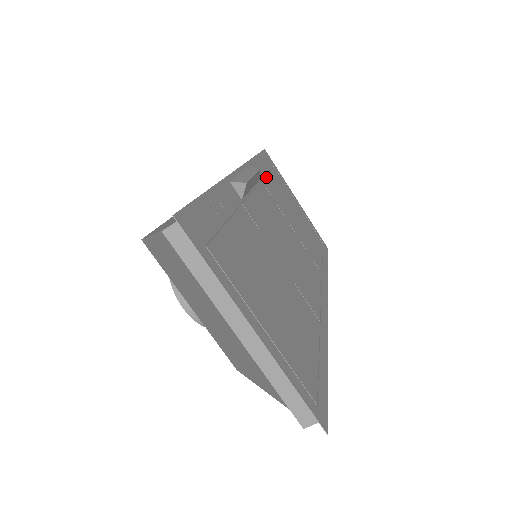
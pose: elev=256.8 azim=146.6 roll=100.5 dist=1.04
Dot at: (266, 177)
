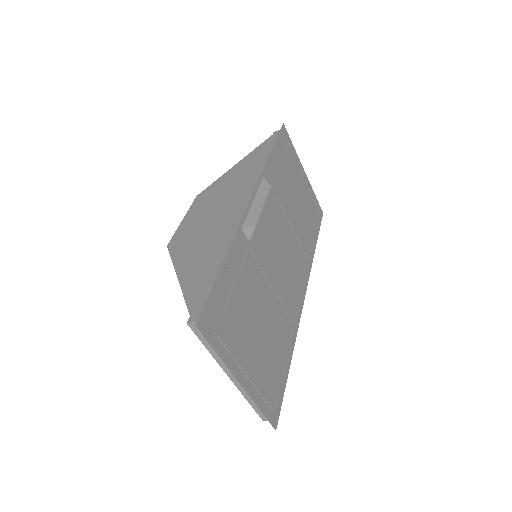
Dot at: (277, 174)
